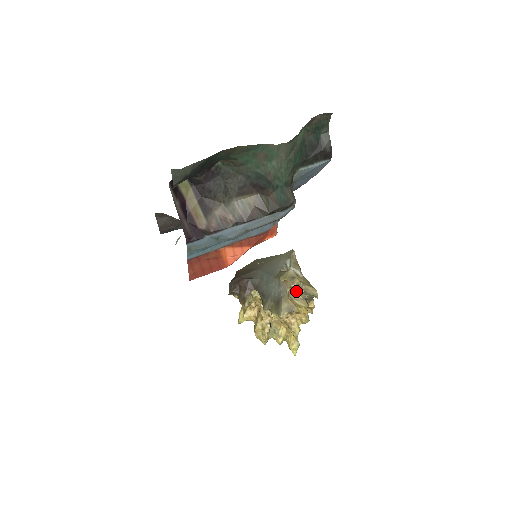
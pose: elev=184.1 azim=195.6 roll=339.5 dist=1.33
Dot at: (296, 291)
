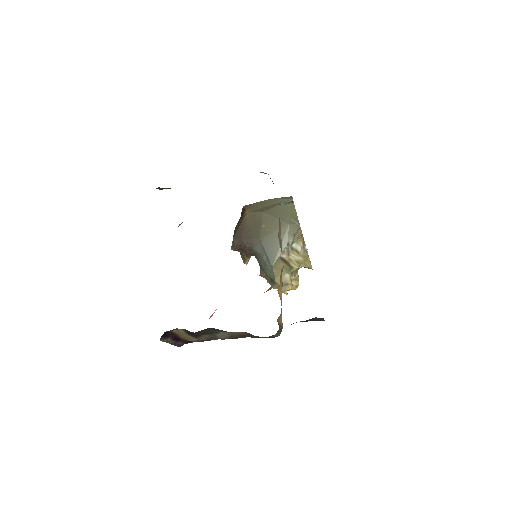
Dot at: (291, 275)
